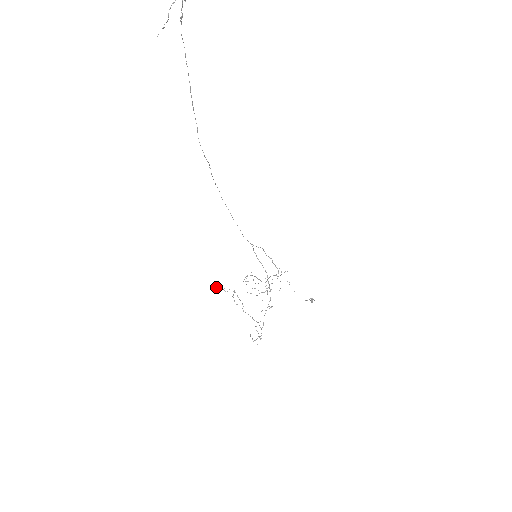
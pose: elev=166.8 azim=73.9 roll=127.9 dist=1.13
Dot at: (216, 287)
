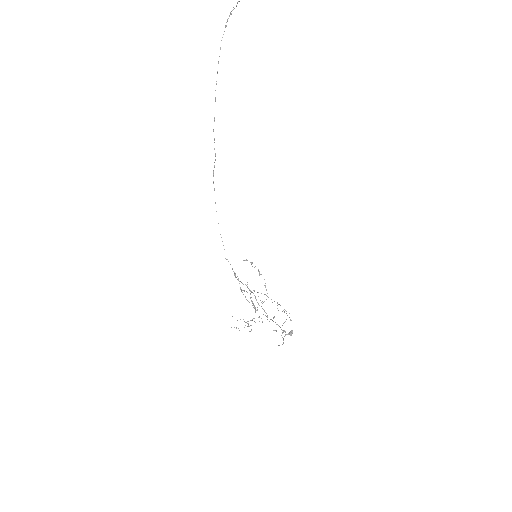
Dot at: (246, 260)
